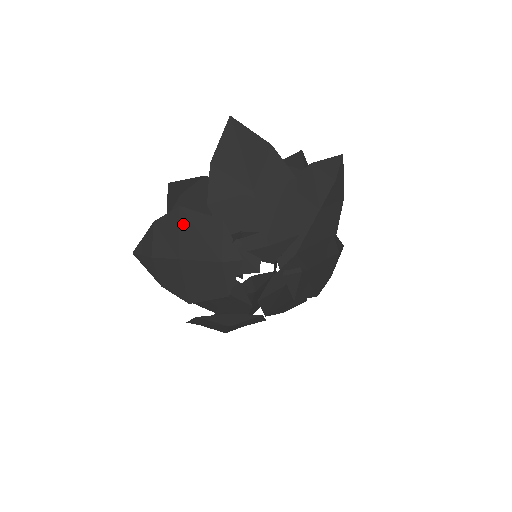
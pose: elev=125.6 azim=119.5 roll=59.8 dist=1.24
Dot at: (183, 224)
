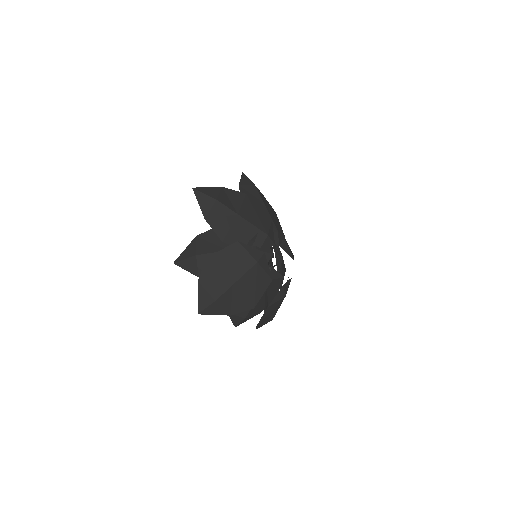
Dot at: (218, 264)
